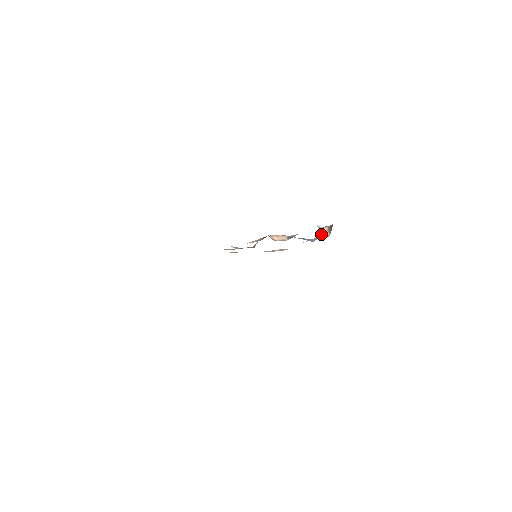
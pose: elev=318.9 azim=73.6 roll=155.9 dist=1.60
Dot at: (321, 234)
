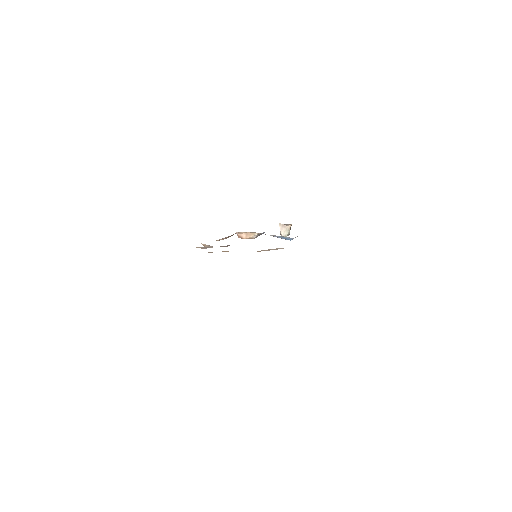
Dot at: (282, 232)
